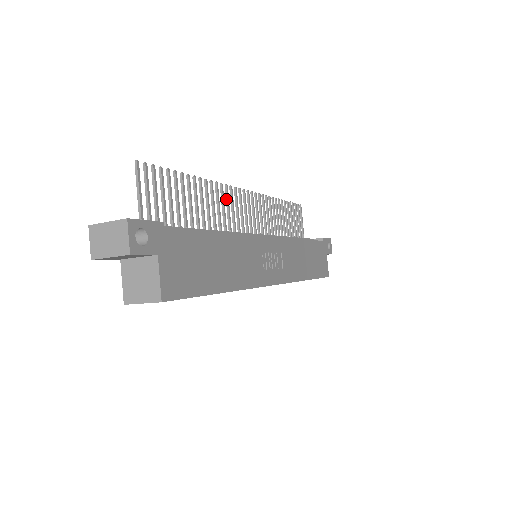
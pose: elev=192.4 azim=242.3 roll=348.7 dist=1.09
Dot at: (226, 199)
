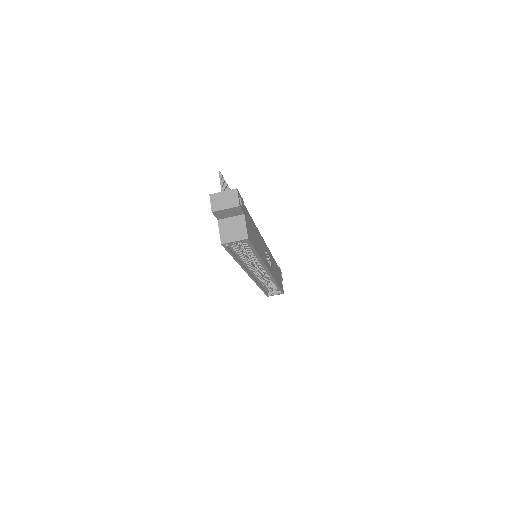
Dot at: occluded
